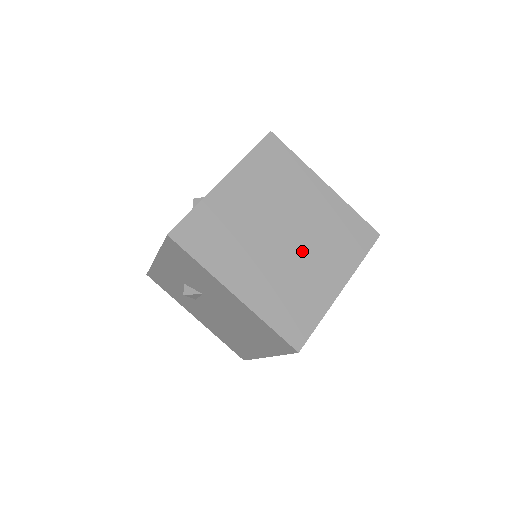
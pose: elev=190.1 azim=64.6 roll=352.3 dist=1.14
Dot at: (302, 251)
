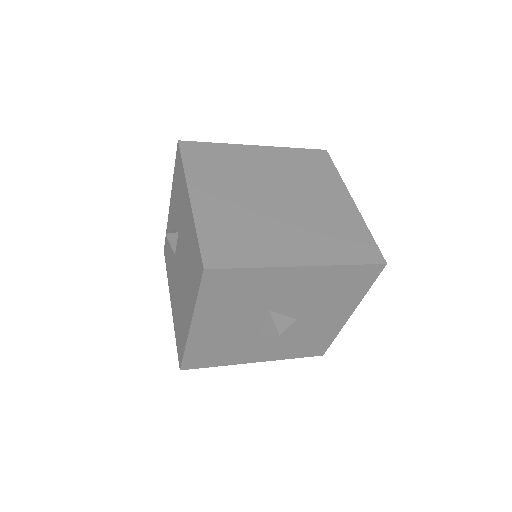
Dot at: (284, 217)
